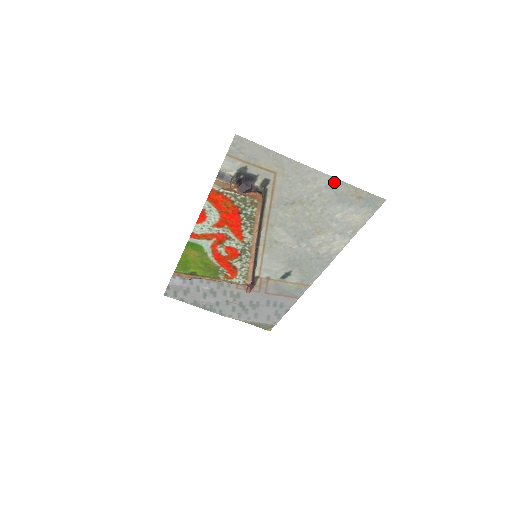
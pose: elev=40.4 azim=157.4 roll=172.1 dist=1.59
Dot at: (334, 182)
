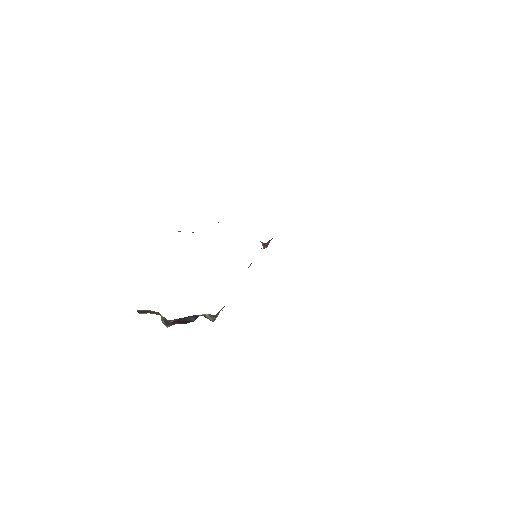
Dot at: occluded
